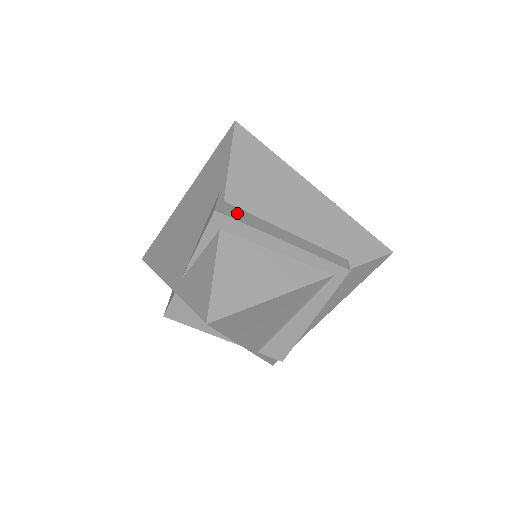
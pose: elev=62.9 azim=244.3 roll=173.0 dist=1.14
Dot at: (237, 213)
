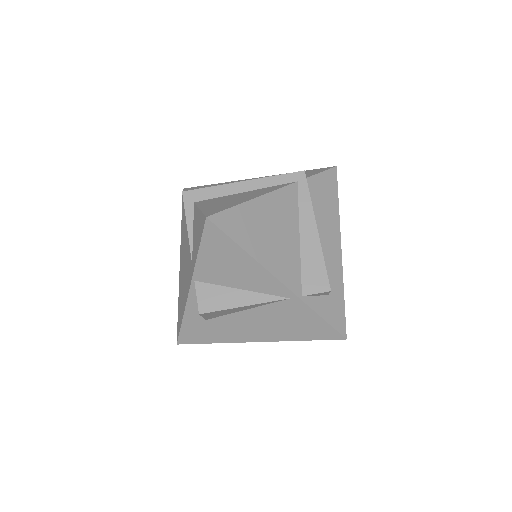
Dot at: occluded
